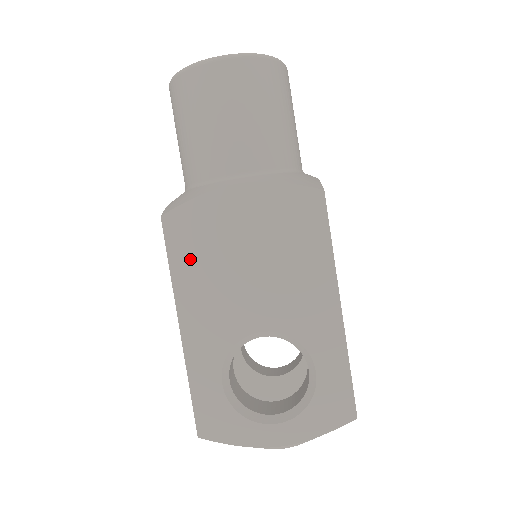
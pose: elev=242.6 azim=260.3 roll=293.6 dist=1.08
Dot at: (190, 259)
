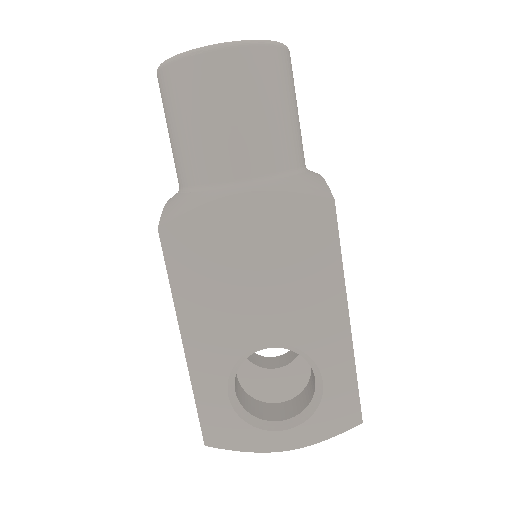
Dot at: (191, 273)
